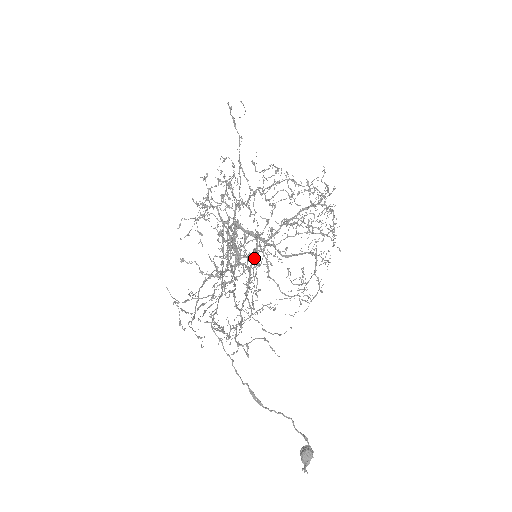
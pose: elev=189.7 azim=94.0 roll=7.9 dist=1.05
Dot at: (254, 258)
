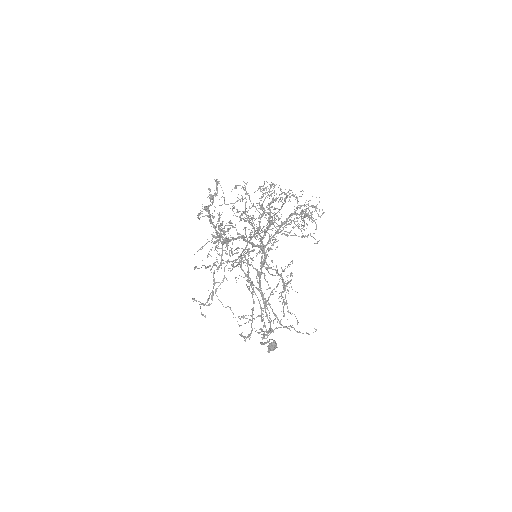
Dot at: (284, 285)
